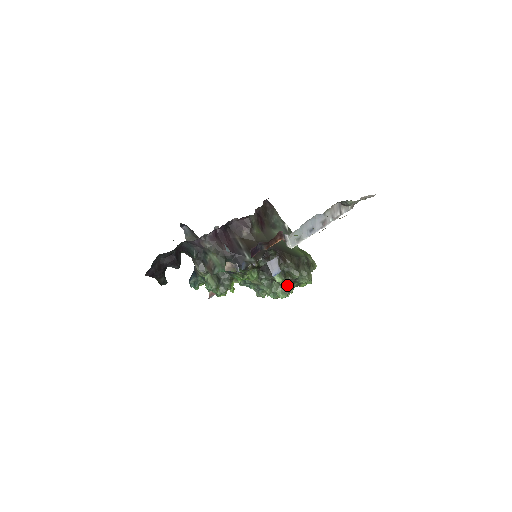
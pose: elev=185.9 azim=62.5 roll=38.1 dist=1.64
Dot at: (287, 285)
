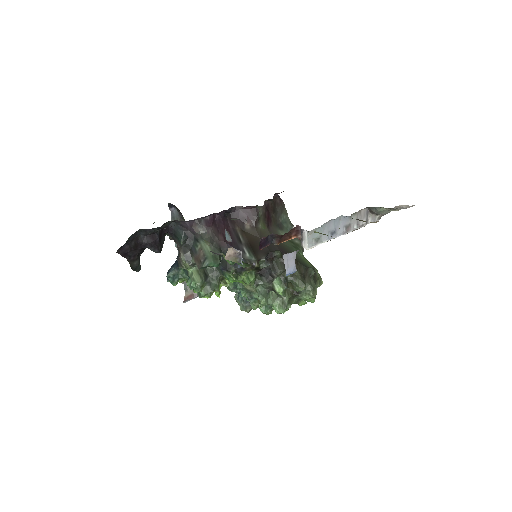
Dot at: (287, 298)
